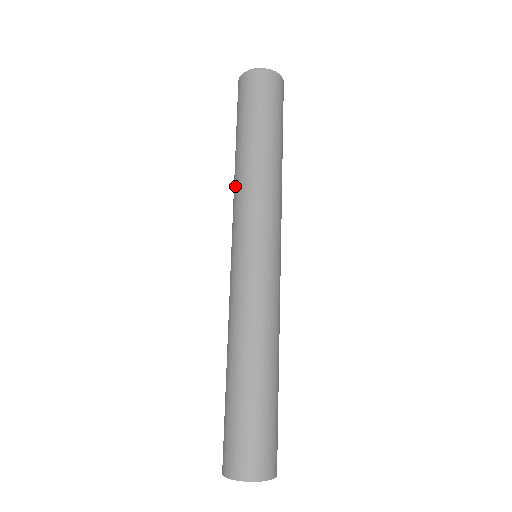
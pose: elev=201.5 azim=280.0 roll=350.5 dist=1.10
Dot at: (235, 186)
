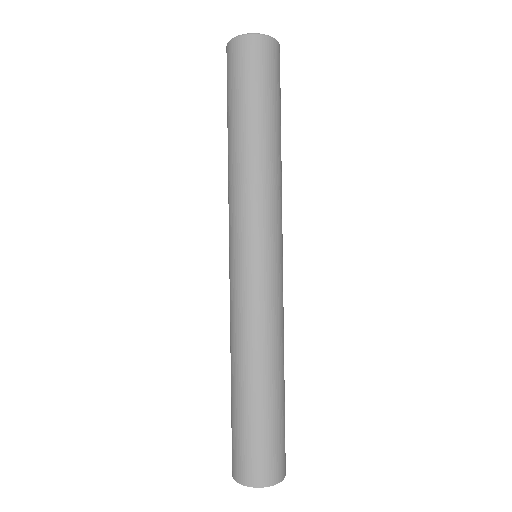
Dot at: (237, 177)
